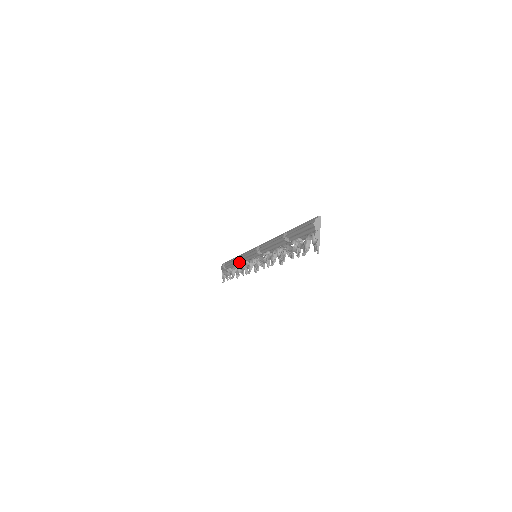
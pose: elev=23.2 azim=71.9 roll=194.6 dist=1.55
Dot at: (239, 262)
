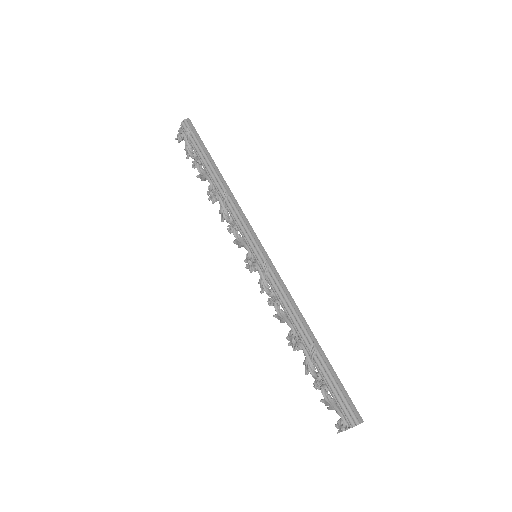
Dot at: (224, 204)
